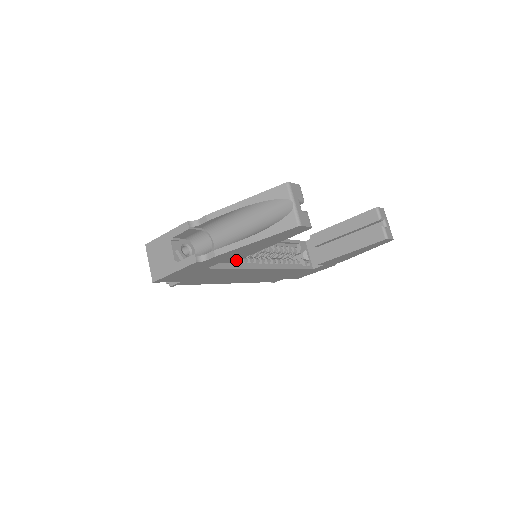
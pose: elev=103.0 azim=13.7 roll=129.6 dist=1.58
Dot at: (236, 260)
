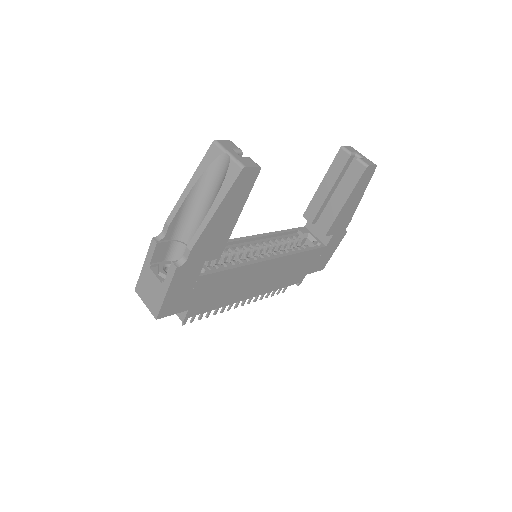
Dot at: (221, 252)
